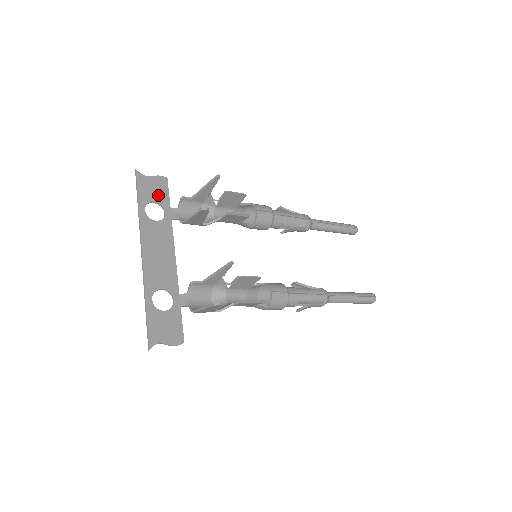
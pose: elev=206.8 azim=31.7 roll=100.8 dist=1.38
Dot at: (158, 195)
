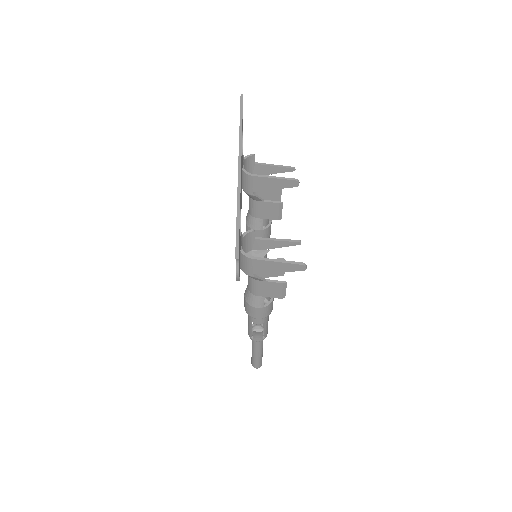
Dot at: occluded
